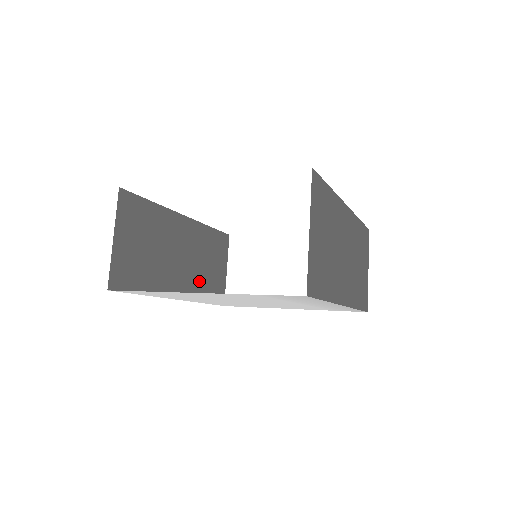
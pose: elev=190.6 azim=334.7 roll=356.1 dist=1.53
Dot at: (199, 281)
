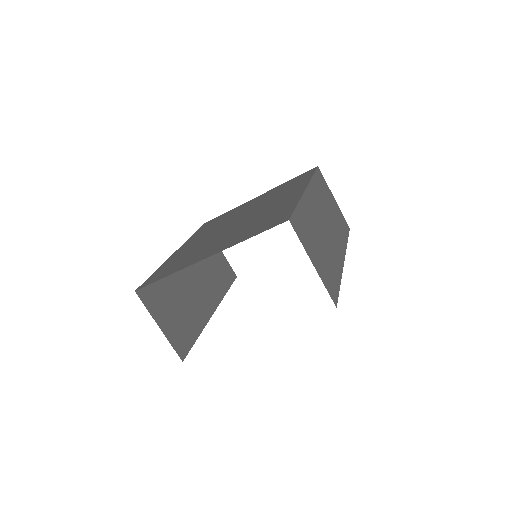
Dot at: (214, 282)
